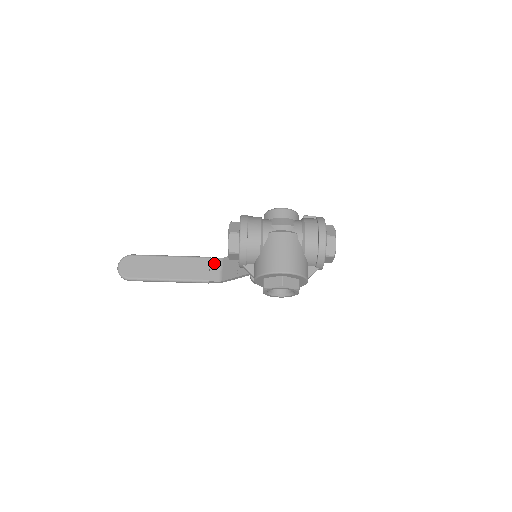
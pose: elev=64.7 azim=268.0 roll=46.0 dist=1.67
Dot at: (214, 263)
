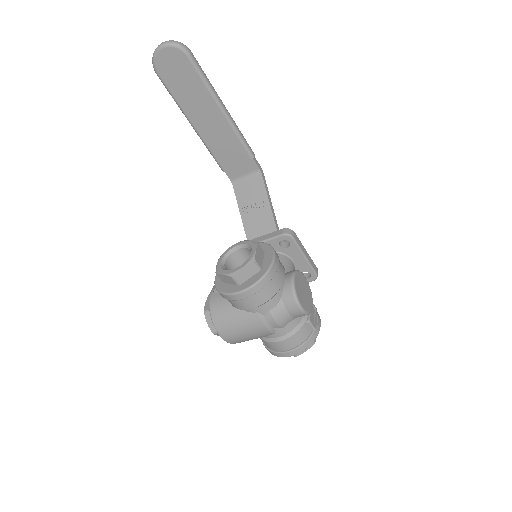
Dot at: (249, 166)
